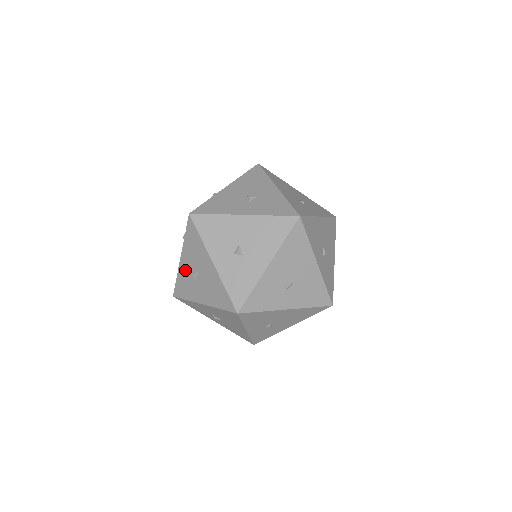
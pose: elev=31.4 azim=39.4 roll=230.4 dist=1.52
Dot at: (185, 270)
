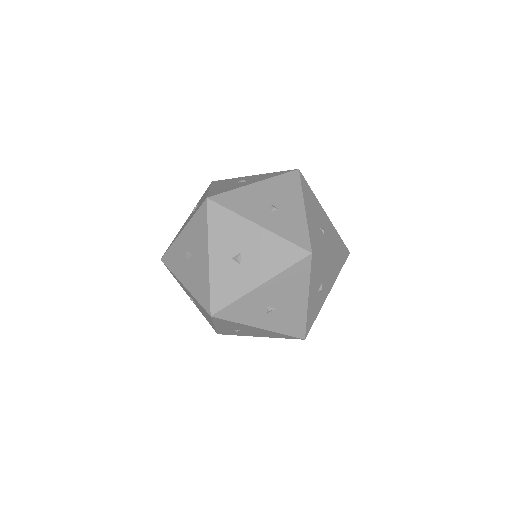
Dot at: (221, 266)
